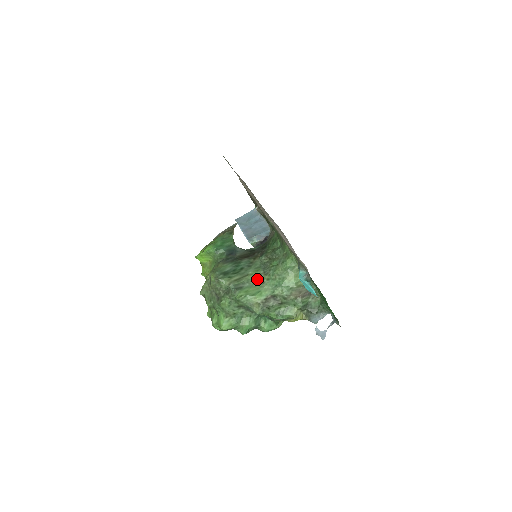
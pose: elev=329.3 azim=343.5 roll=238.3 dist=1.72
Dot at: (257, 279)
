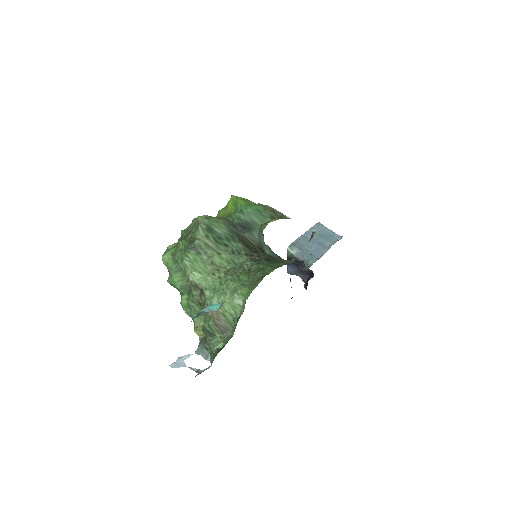
Dot at: (216, 266)
